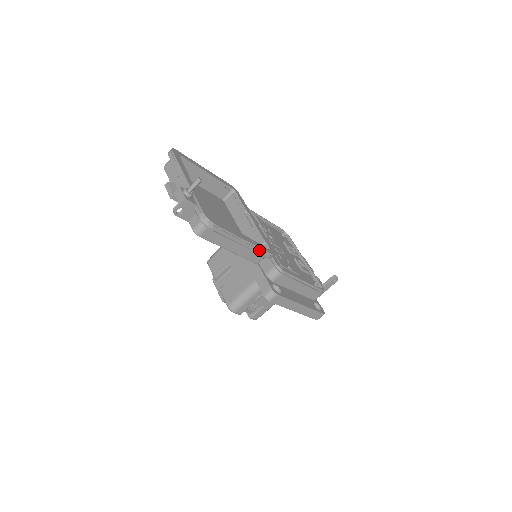
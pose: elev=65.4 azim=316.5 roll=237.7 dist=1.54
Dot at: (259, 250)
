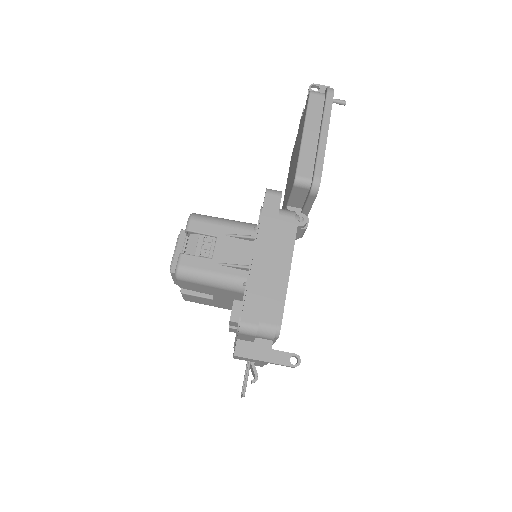
Dot at: (322, 157)
